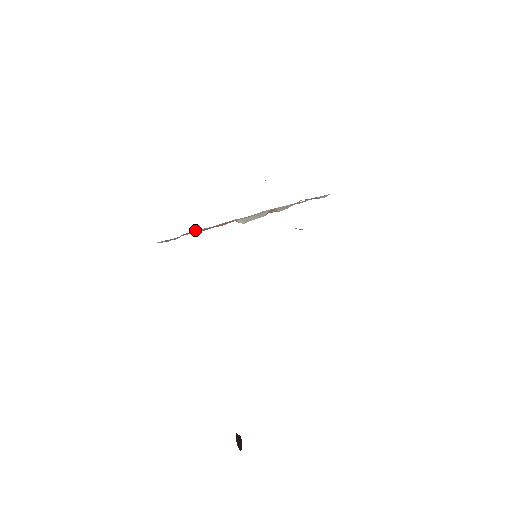
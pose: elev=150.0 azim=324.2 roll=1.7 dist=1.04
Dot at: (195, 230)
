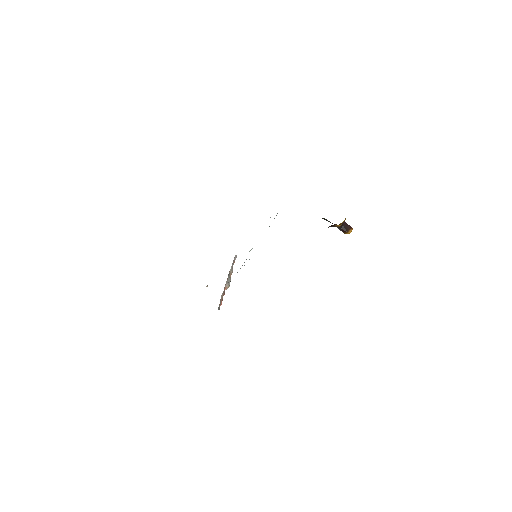
Dot at: occluded
